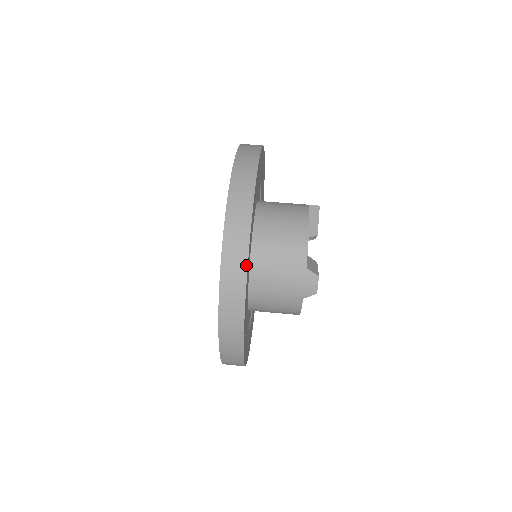
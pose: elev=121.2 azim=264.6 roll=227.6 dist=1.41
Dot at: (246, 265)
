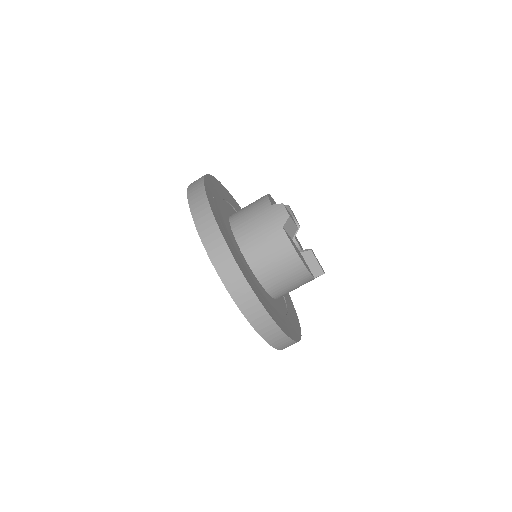
Dot at: (296, 342)
